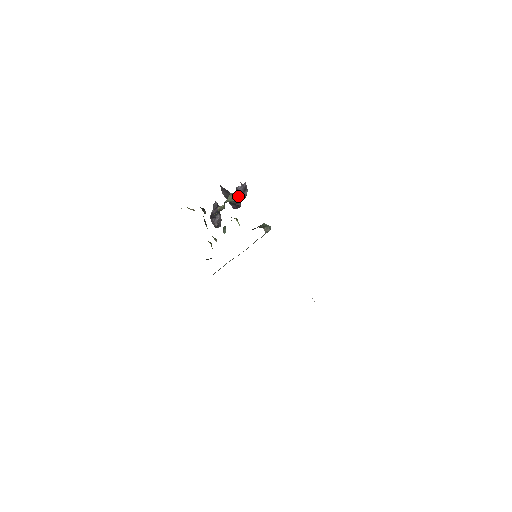
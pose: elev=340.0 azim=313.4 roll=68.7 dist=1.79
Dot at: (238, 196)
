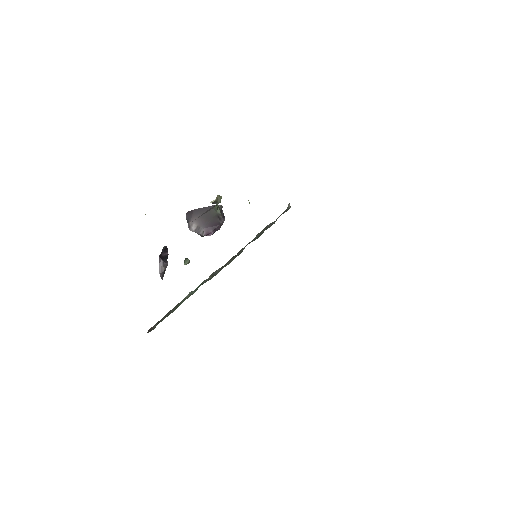
Dot at: (221, 213)
